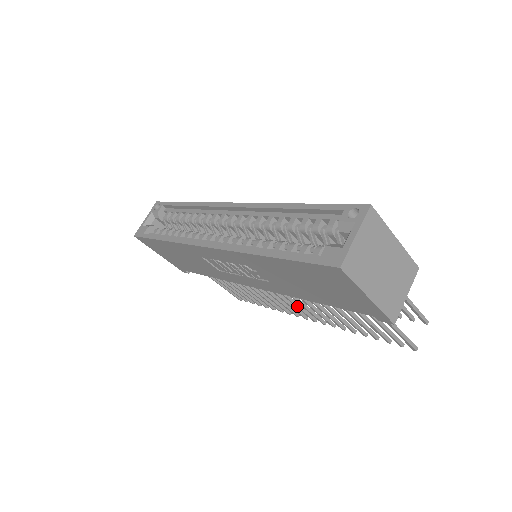
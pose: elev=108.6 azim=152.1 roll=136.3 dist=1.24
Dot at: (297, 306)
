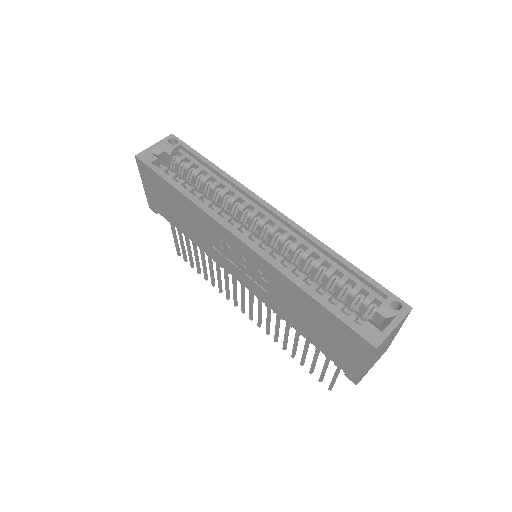
Dot at: (251, 305)
